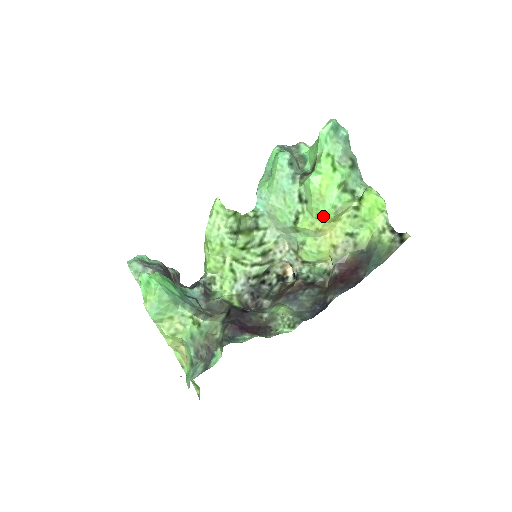
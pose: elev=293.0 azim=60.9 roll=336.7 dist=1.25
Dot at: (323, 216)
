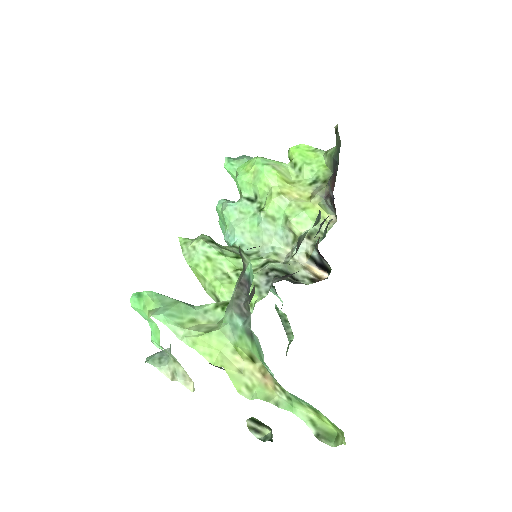
Dot at: (269, 179)
